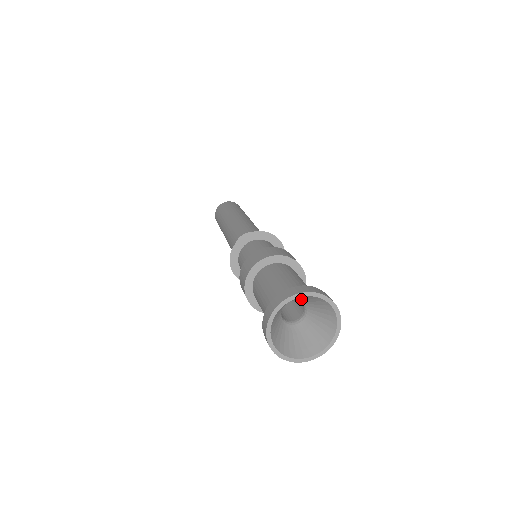
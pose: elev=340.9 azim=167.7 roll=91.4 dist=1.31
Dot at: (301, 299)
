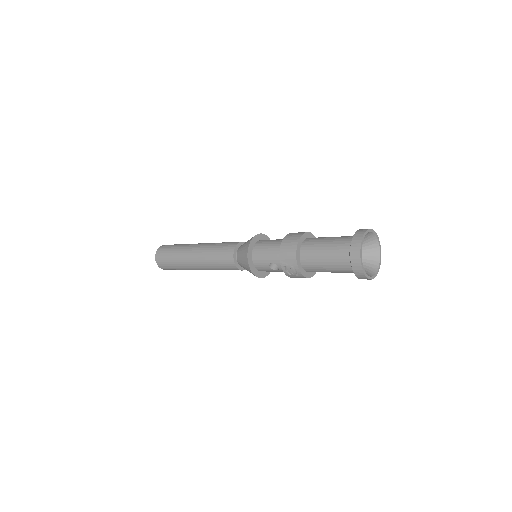
Dot at: occluded
